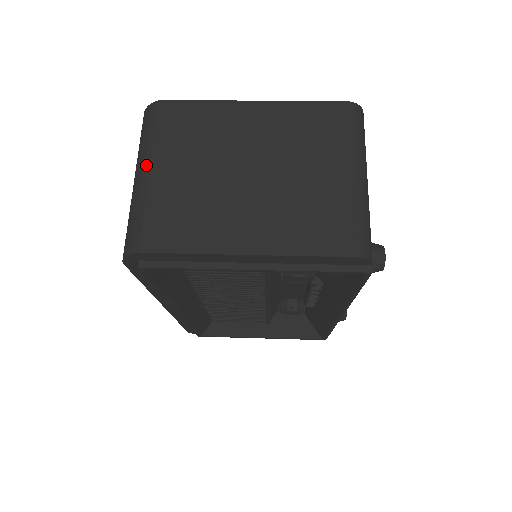
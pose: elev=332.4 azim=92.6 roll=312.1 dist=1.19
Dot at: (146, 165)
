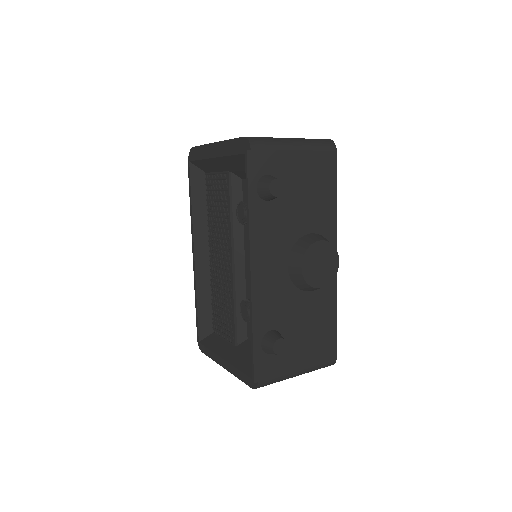
Dot at: occluded
